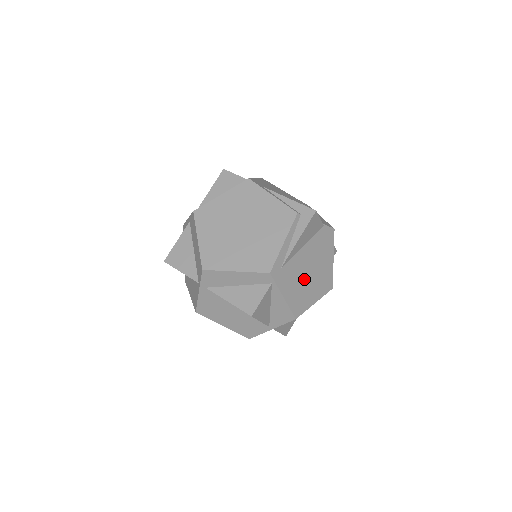
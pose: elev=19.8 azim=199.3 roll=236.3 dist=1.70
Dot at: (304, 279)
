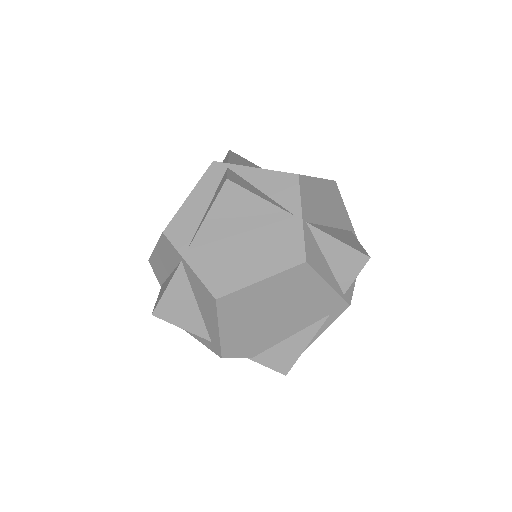
Dot at: occluded
